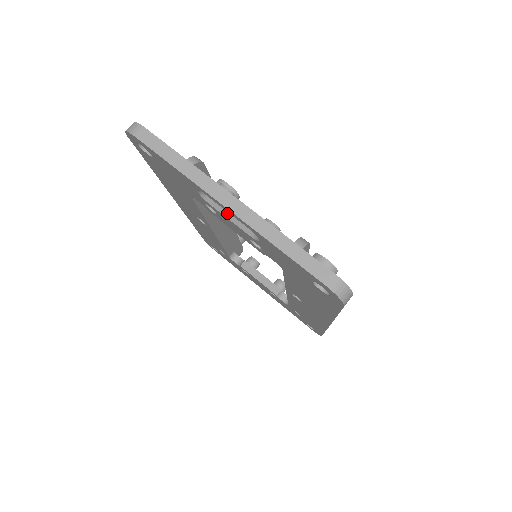
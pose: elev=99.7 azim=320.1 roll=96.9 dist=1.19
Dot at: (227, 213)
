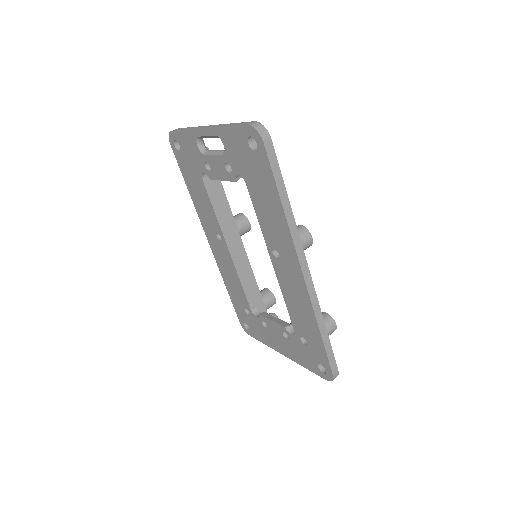
Dot at: (212, 152)
